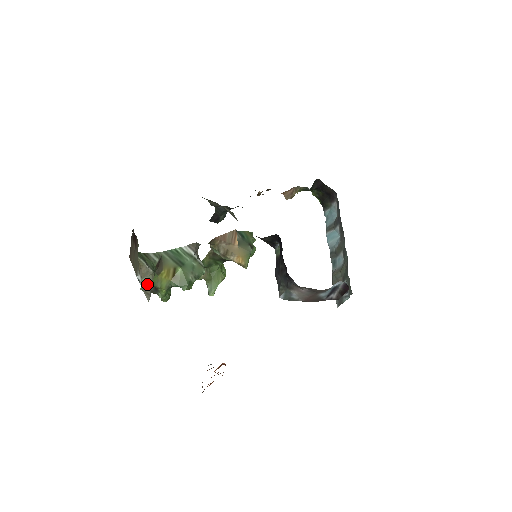
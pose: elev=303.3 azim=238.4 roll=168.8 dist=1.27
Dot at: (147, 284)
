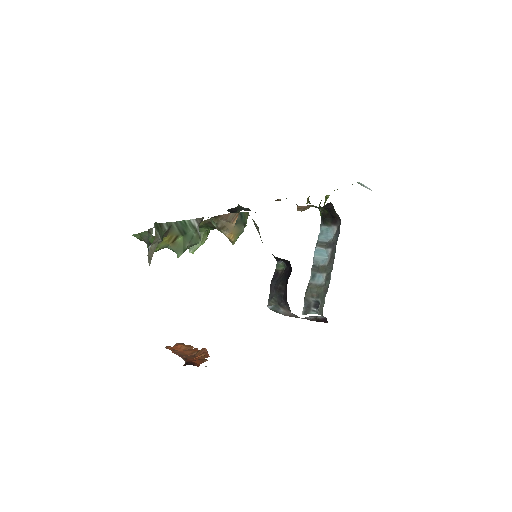
Dot at: (152, 250)
